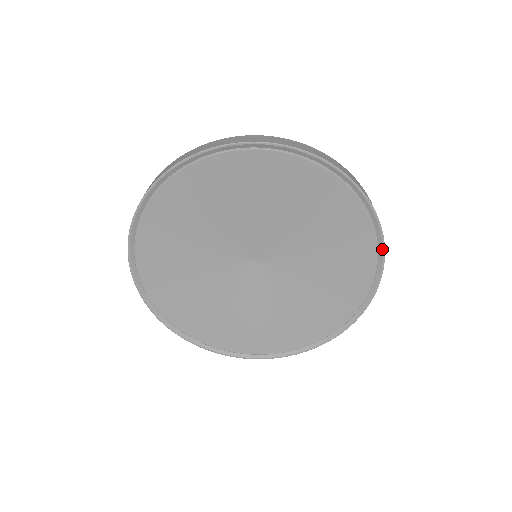
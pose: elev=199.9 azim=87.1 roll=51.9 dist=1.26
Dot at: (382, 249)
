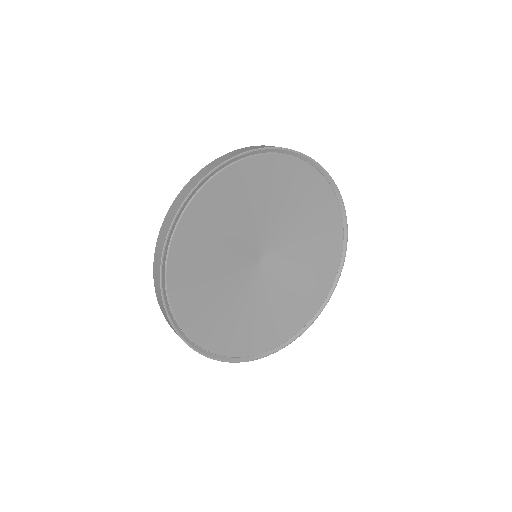
Dot at: (334, 288)
